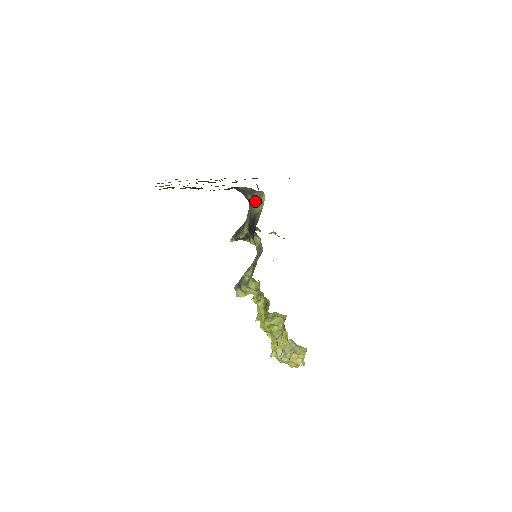
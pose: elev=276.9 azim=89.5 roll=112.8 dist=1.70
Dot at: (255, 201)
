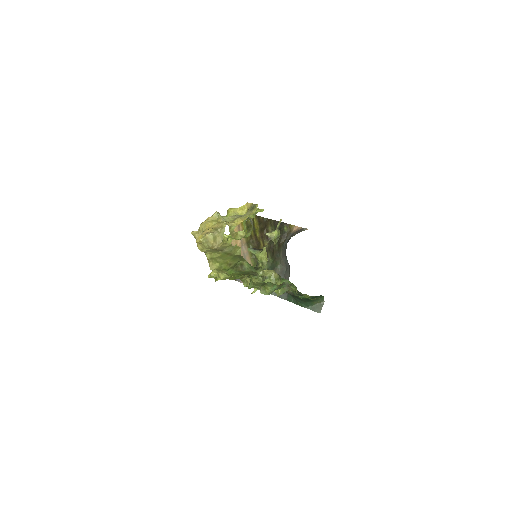
Dot at: occluded
